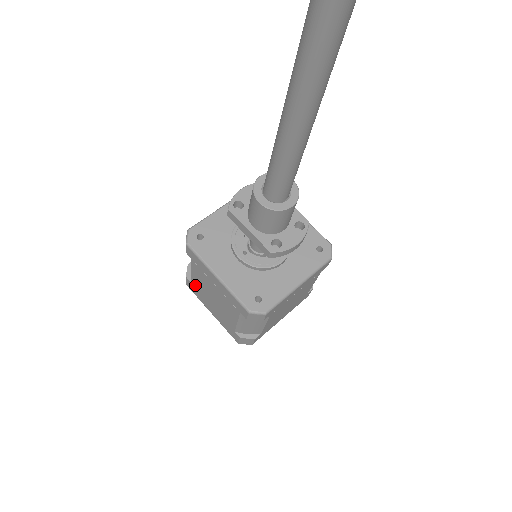
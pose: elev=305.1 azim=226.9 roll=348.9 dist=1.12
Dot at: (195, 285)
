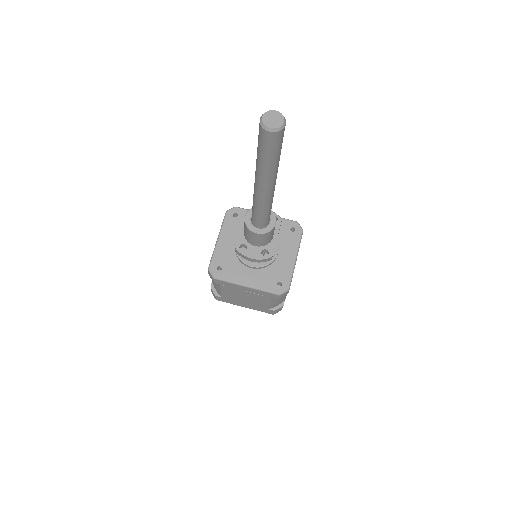
Dot at: occluded
